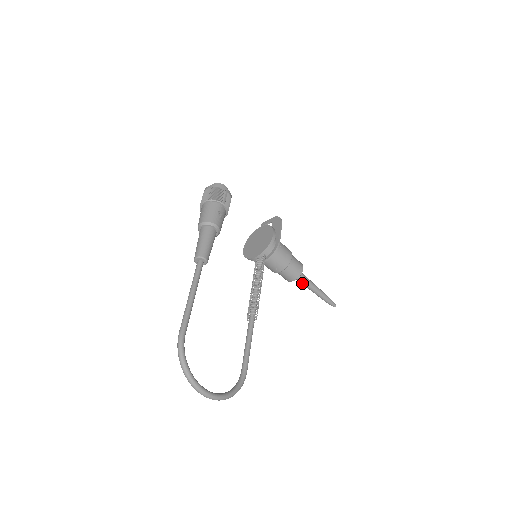
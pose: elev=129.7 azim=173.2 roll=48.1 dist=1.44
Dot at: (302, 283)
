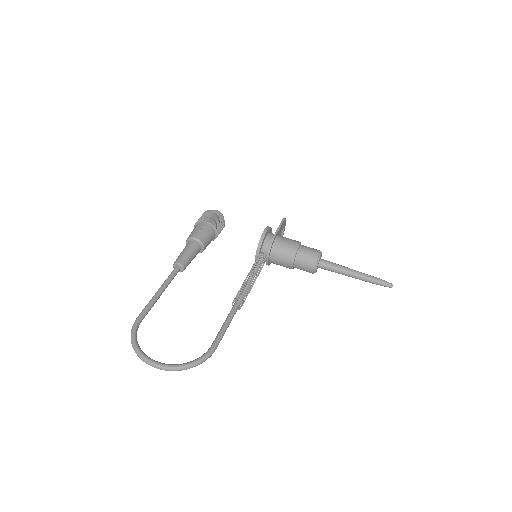
Dot at: (332, 271)
